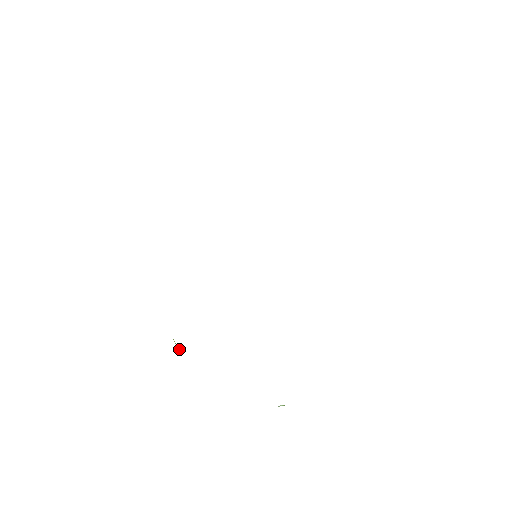
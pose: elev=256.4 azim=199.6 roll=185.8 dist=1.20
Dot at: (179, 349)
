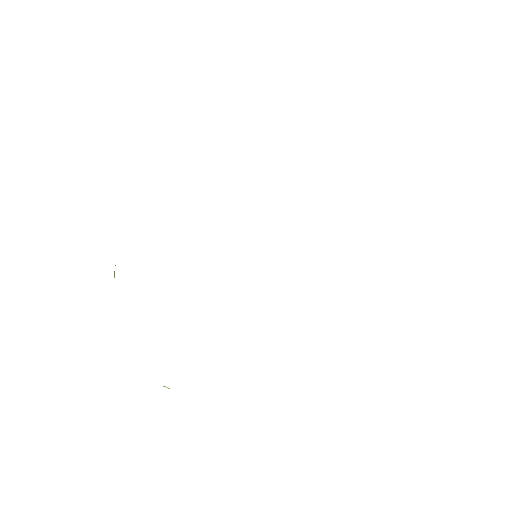
Dot at: occluded
